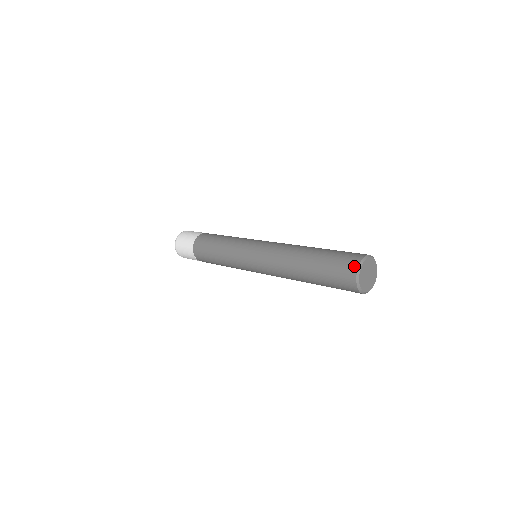
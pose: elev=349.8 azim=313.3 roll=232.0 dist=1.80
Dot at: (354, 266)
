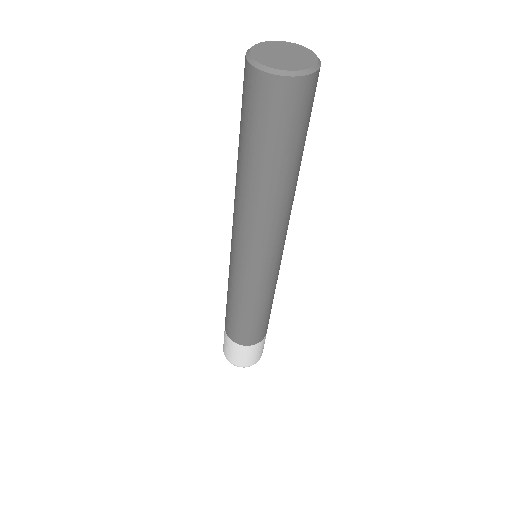
Dot at: occluded
